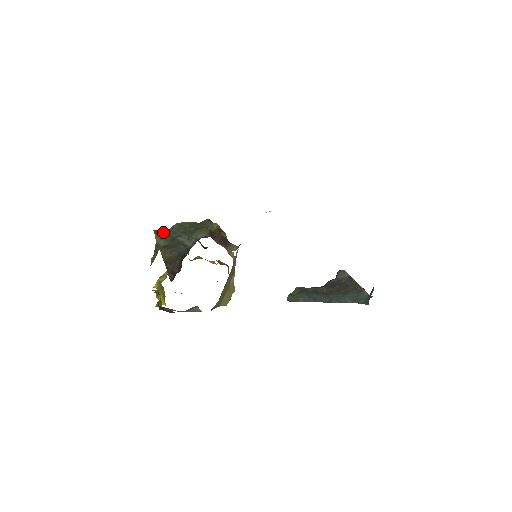
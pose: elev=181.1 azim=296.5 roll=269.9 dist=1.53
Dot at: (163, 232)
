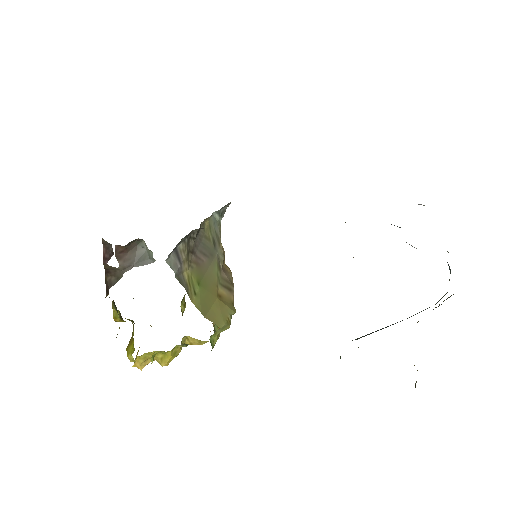
Dot at: occluded
